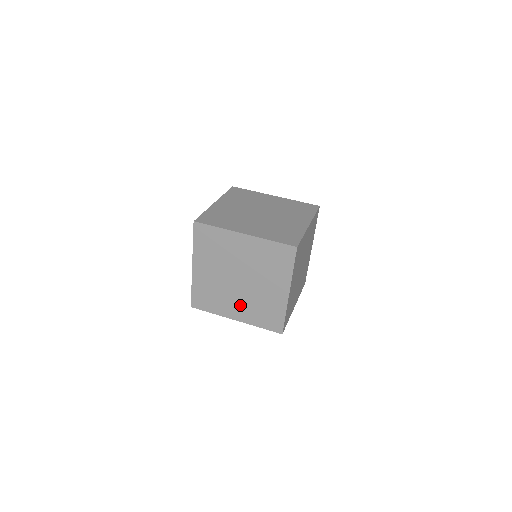
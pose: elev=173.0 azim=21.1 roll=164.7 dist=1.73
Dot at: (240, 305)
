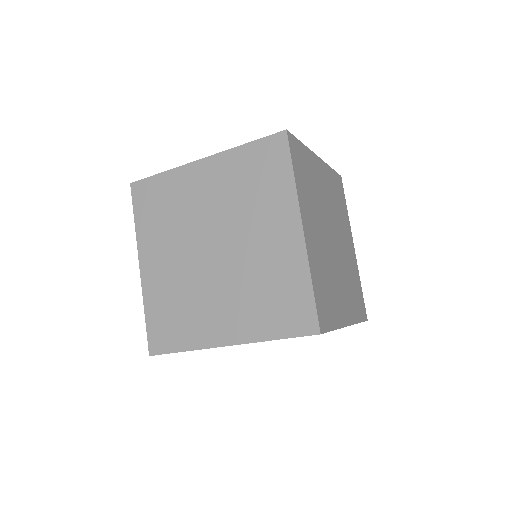
Dot at: occluded
